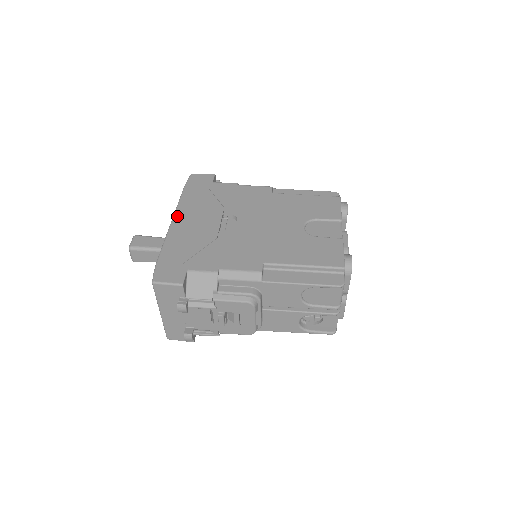
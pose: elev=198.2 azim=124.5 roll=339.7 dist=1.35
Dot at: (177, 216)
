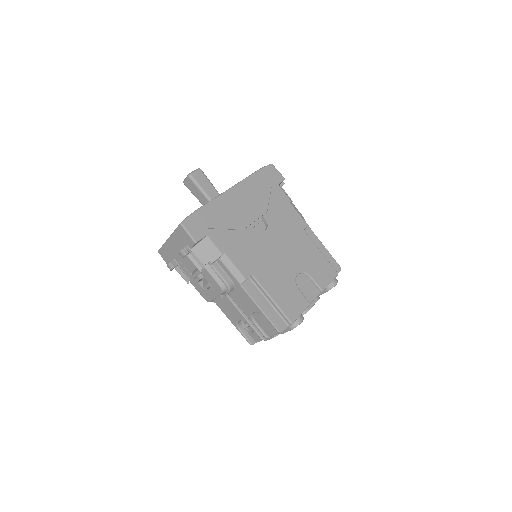
Dot at: (235, 189)
